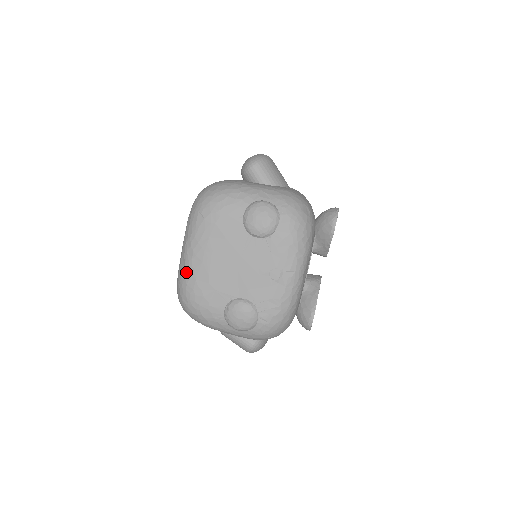
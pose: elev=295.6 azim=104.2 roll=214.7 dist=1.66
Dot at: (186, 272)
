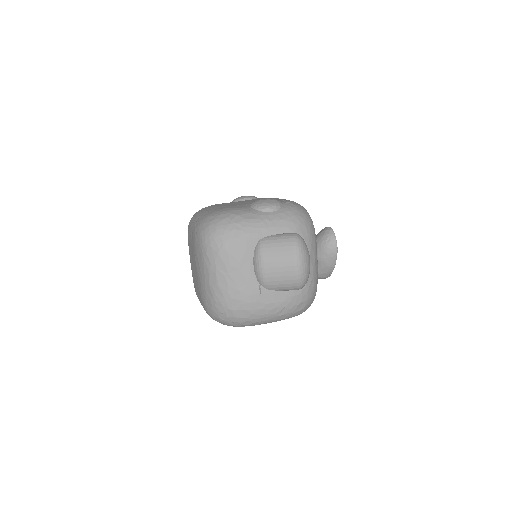
Dot at: (203, 215)
